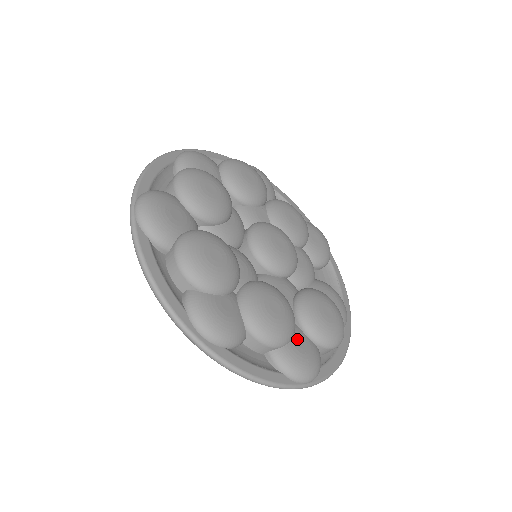
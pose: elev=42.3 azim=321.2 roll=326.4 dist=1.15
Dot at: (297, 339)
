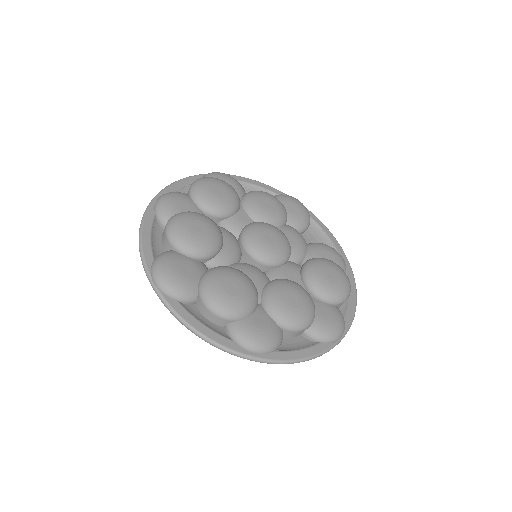
Dot at: (319, 311)
